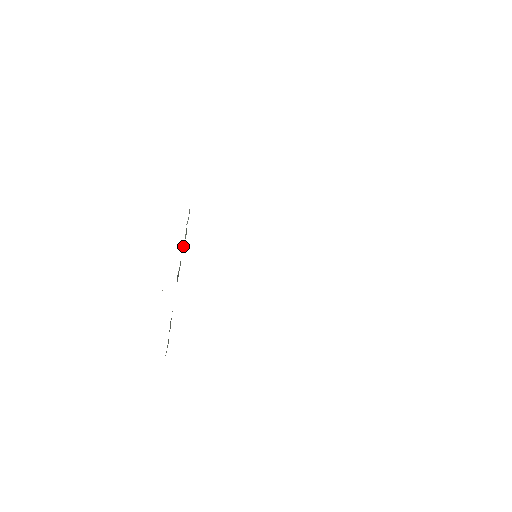
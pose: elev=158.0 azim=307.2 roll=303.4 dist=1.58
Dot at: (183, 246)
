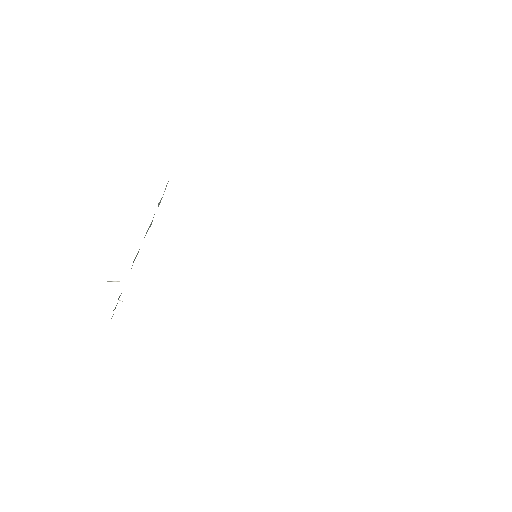
Dot at: (146, 232)
